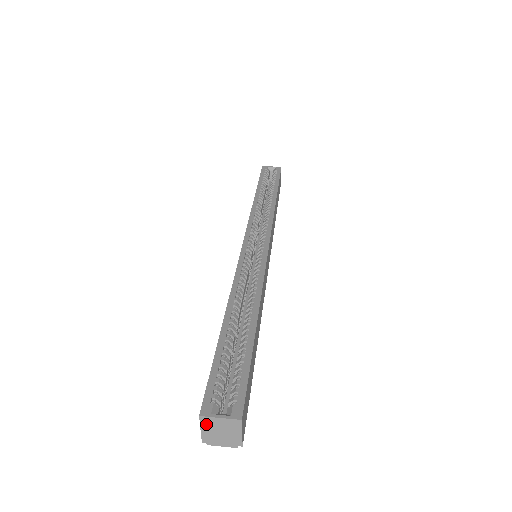
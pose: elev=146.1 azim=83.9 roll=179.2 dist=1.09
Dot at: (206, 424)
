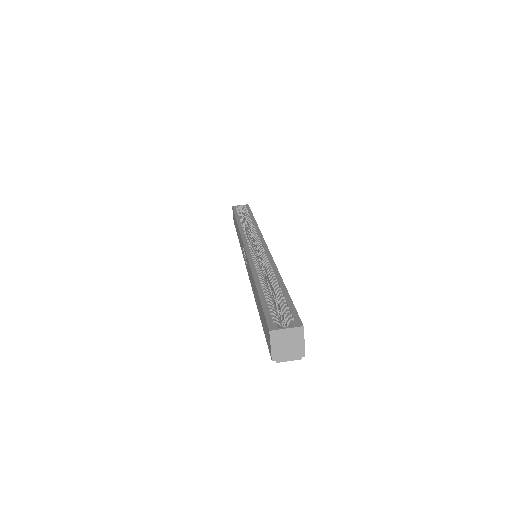
Dot at: (275, 339)
